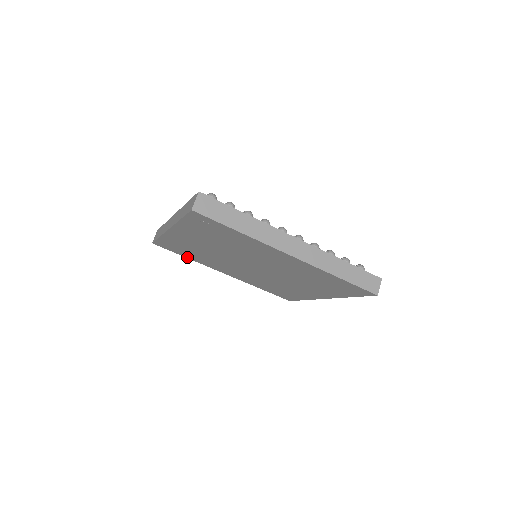
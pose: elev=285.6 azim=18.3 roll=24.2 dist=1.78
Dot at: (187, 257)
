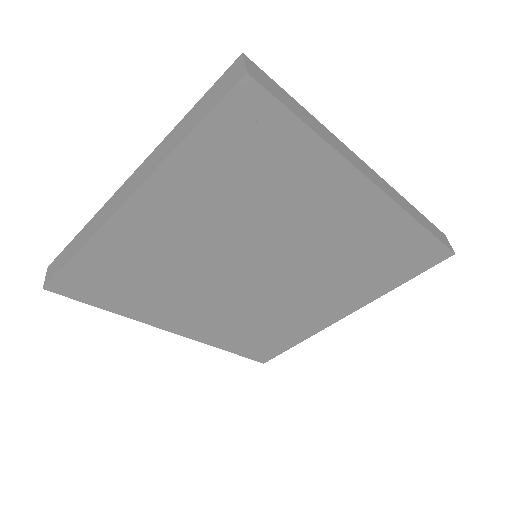
Dot at: (111, 308)
